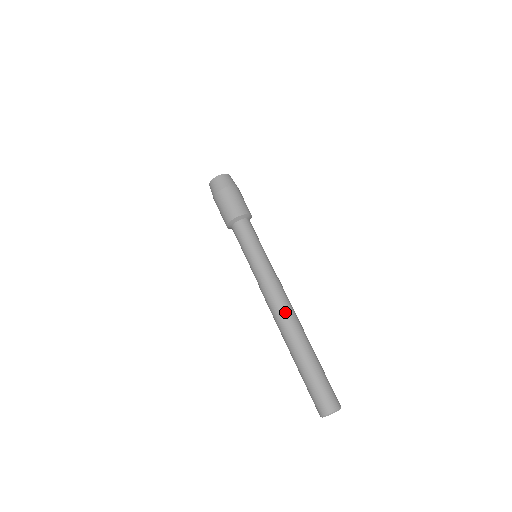
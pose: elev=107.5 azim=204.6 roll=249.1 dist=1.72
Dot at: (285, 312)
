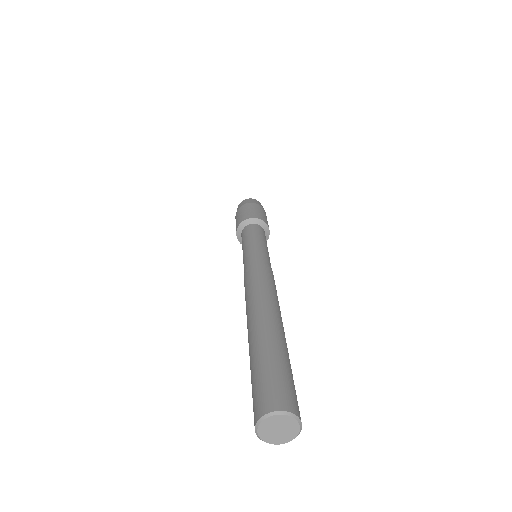
Dot at: (273, 292)
